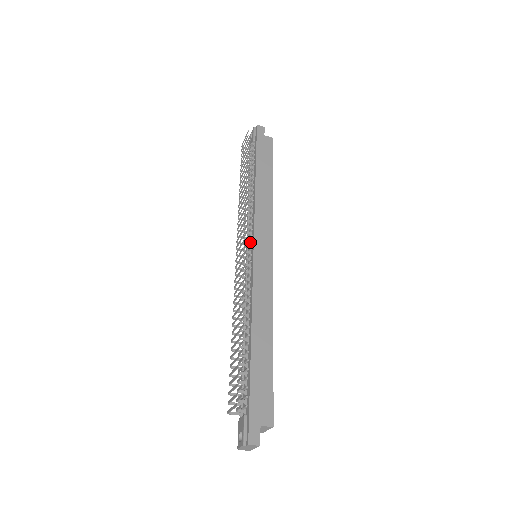
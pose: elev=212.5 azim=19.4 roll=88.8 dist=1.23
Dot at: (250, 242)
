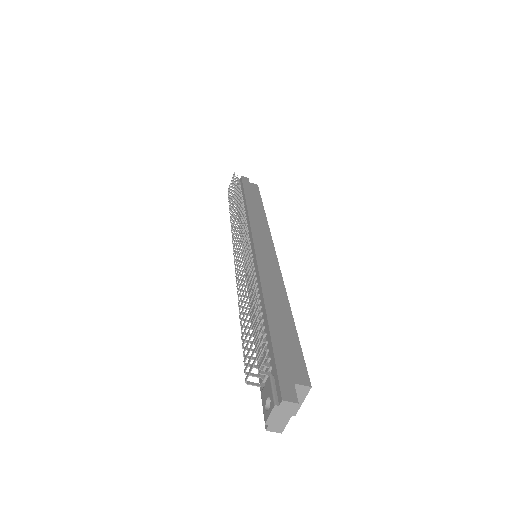
Dot at: occluded
